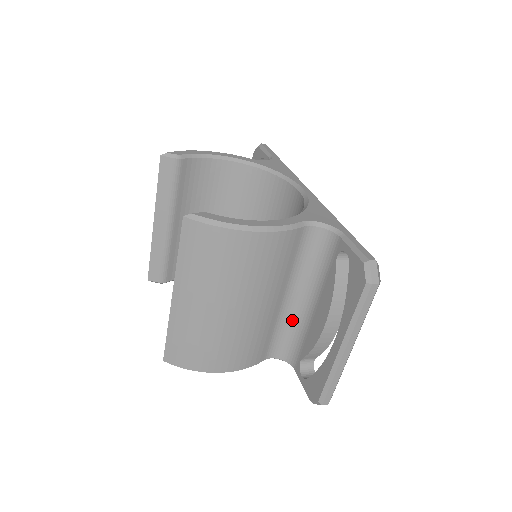
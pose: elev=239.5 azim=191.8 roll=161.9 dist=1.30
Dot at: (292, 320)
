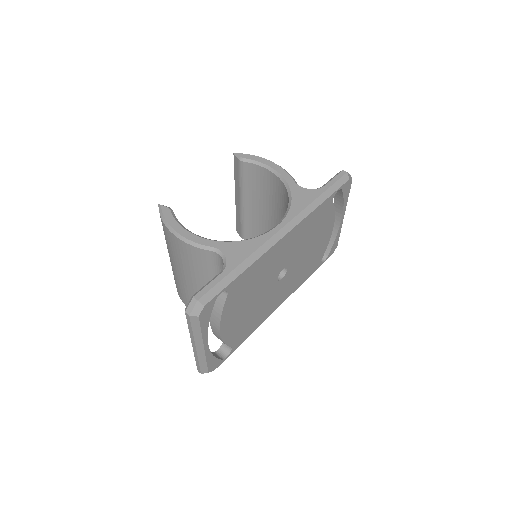
Dot at: occluded
